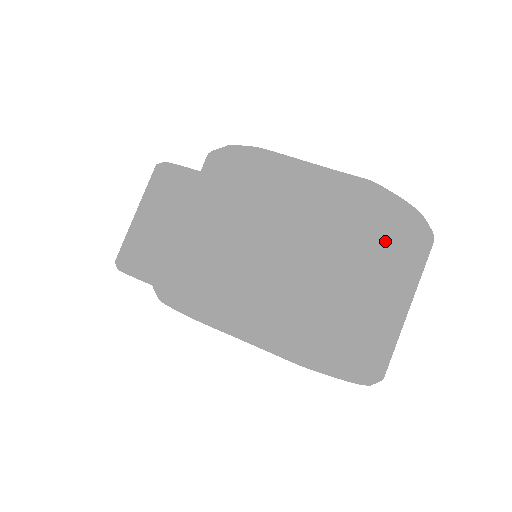
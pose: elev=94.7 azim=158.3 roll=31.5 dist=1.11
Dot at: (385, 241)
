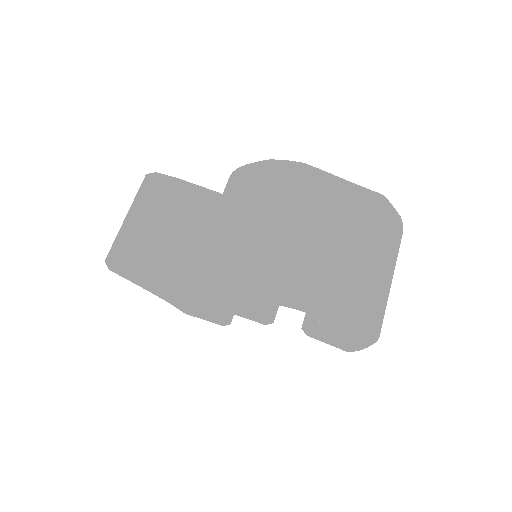
Dot at: (392, 236)
